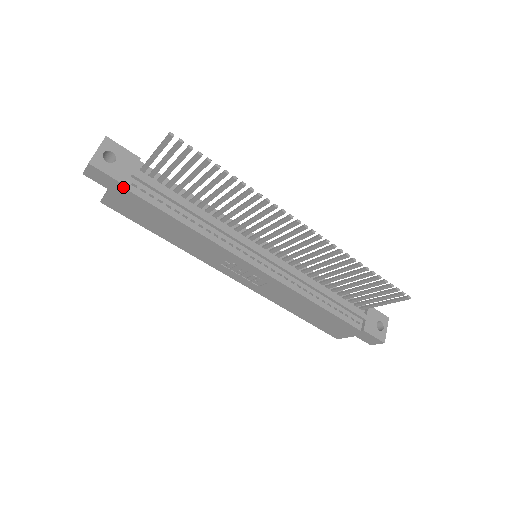
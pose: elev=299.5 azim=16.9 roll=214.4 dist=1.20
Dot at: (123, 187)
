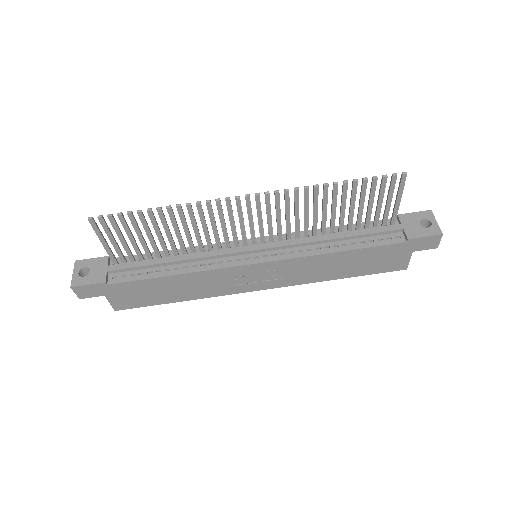
Dot at: (106, 285)
